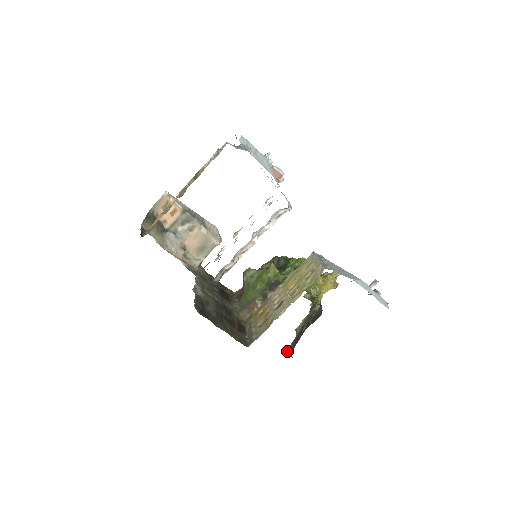
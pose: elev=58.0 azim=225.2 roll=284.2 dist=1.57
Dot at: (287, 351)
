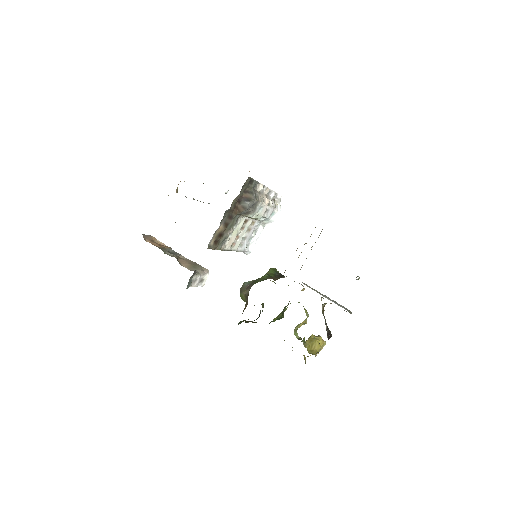
Dot at: occluded
